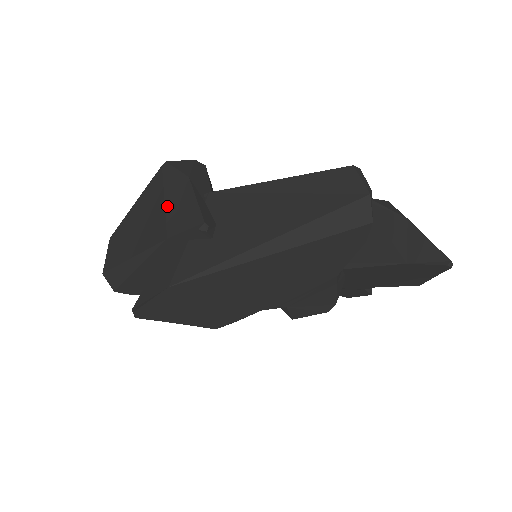
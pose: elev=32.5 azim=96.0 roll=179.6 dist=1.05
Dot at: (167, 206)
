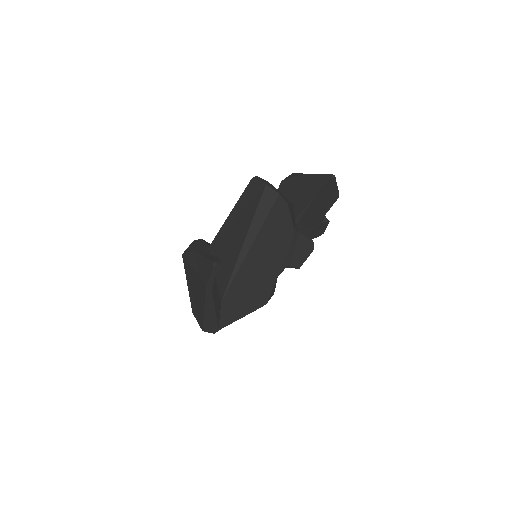
Dot at: (197, 271)
